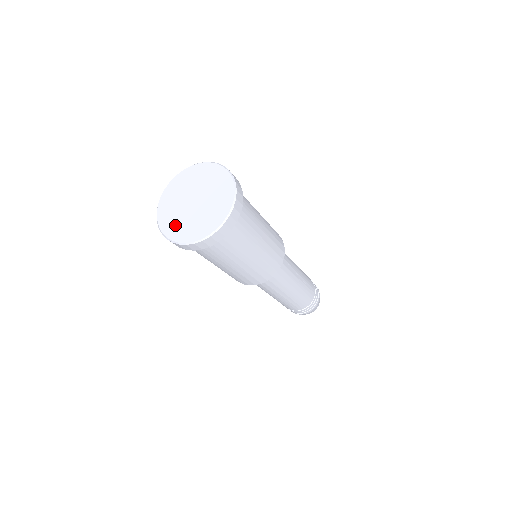
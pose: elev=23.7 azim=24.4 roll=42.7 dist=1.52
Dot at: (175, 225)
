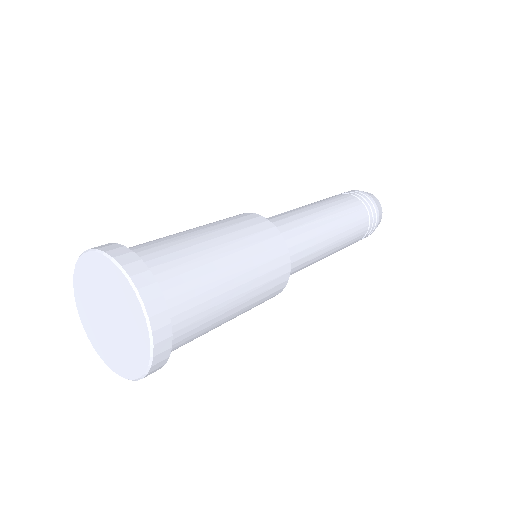
Dot at: (116, 358)
